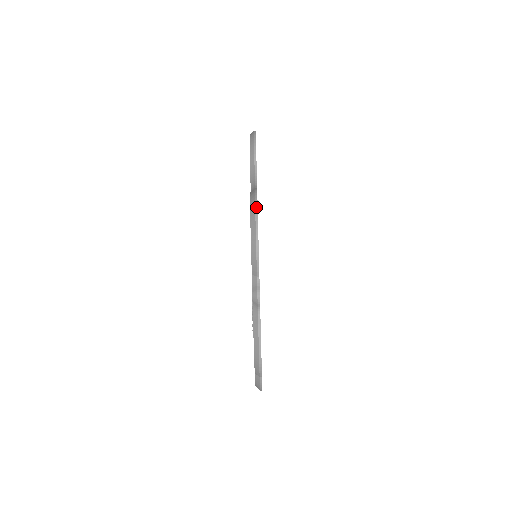
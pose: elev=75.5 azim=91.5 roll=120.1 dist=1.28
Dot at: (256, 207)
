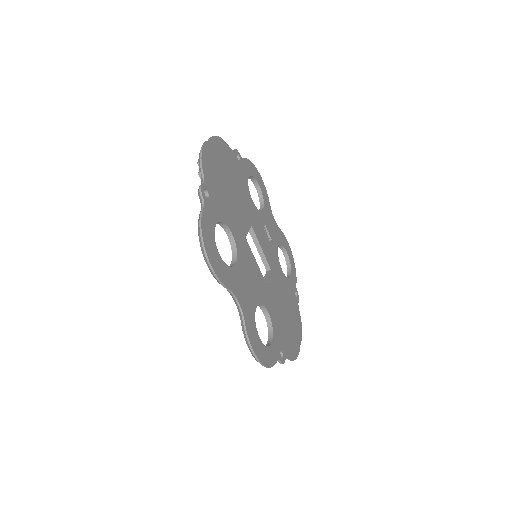
Dot at: (256, 358)
